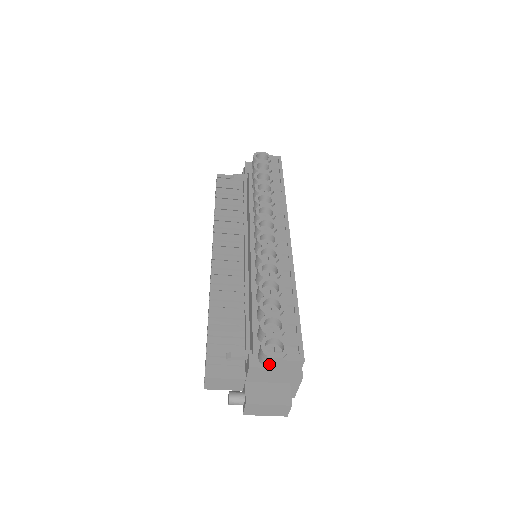
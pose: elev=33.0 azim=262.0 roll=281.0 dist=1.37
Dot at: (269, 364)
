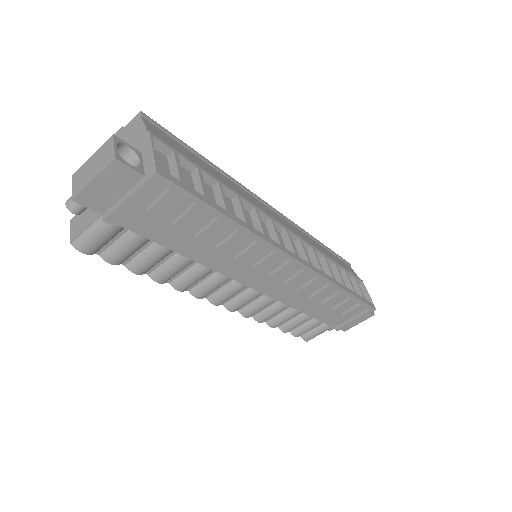
Dot at: occluded
